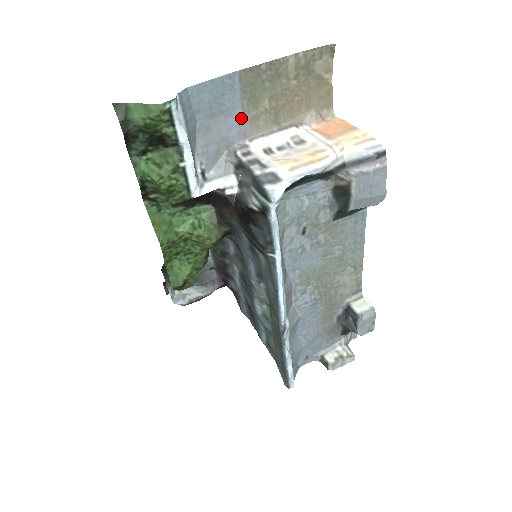
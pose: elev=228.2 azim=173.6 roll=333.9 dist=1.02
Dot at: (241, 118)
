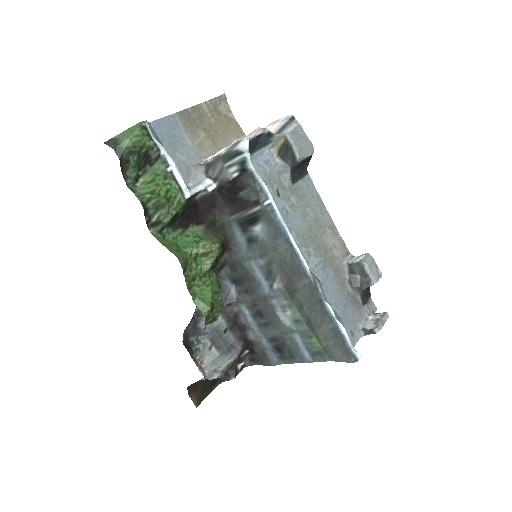
Dot at: (192, 145)
